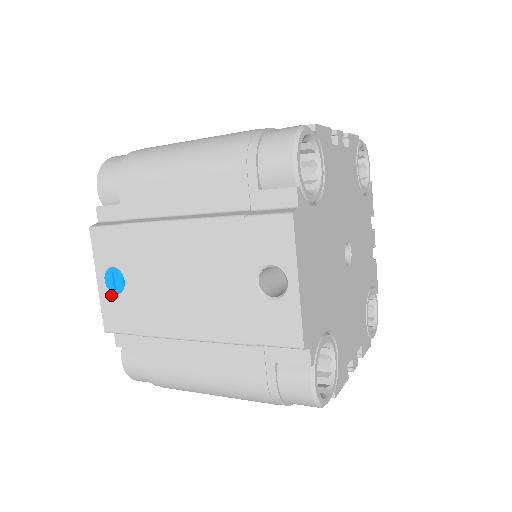
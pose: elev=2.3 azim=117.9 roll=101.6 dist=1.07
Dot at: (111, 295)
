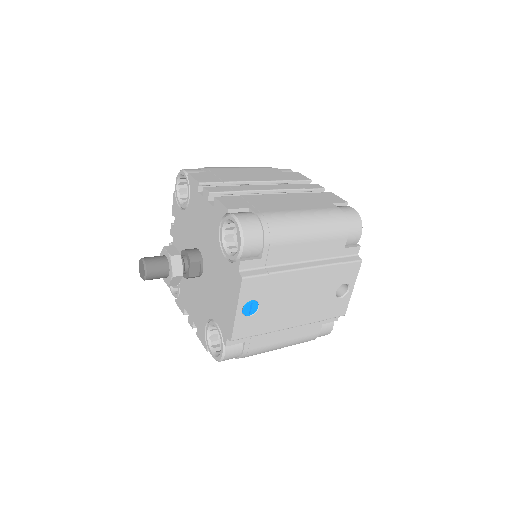
Dot at: (245, 317)
